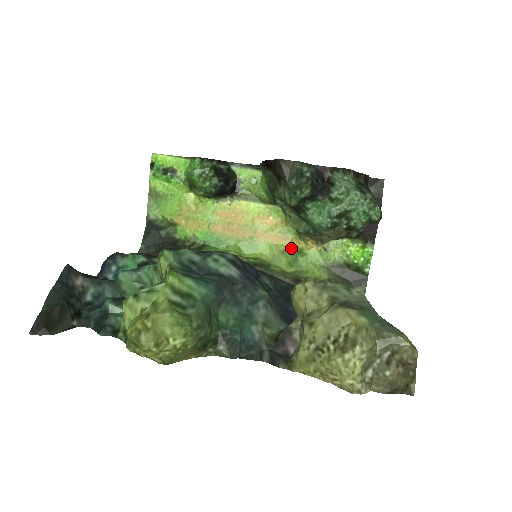
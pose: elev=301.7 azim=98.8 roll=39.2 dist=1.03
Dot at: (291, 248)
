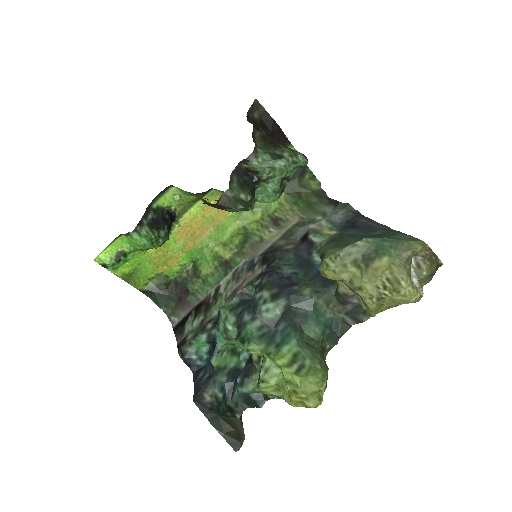
Dot at: occluded
